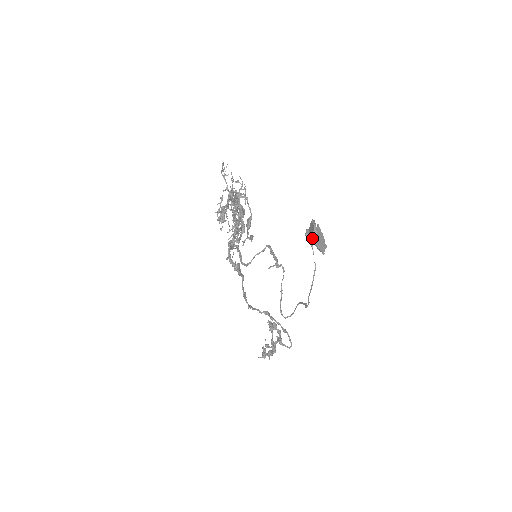
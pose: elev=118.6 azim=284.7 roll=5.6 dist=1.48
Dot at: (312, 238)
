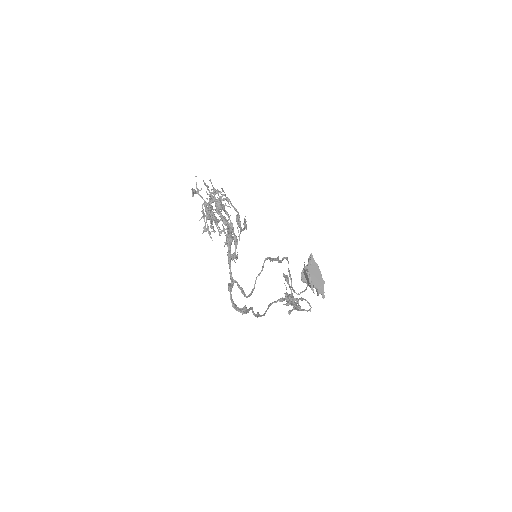
Dot at: (309, 286)
